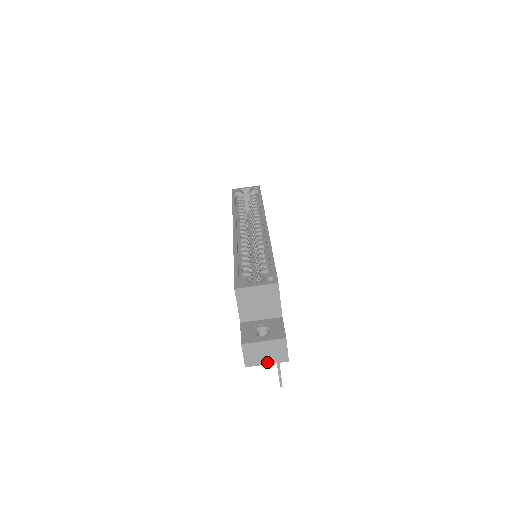
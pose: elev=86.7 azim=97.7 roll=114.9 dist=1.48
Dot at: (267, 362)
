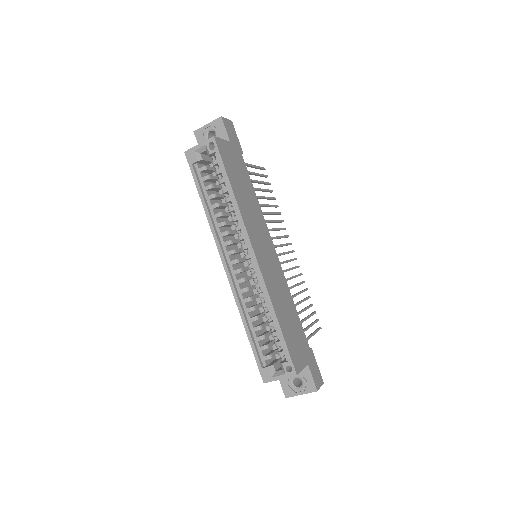
Dot at: occluded
